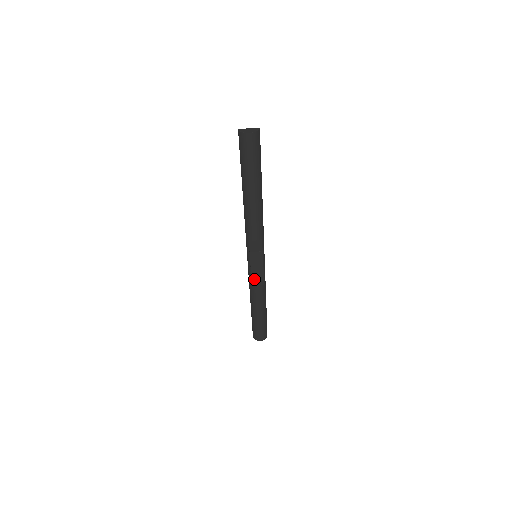
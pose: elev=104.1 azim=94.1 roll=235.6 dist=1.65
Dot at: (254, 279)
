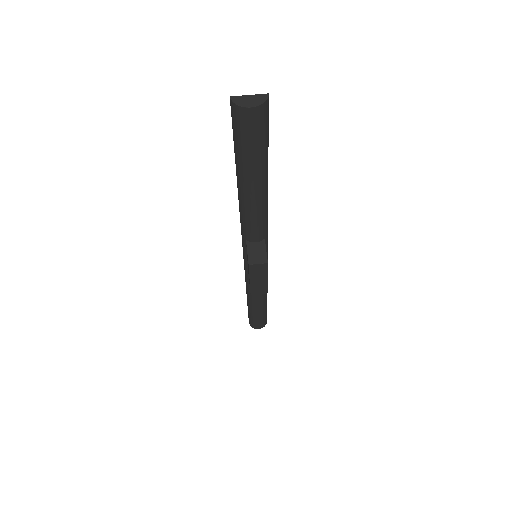
Dot at: (254, 289)
